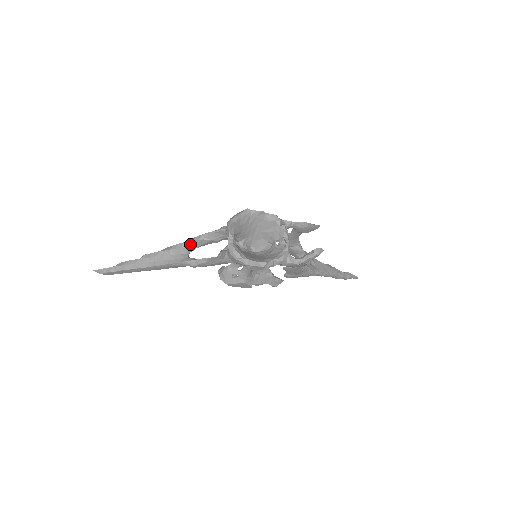
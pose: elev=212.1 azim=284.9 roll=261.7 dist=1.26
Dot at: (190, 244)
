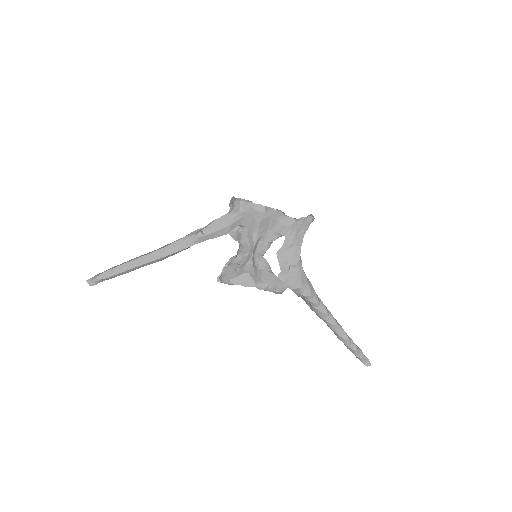
Dot at: occluded
